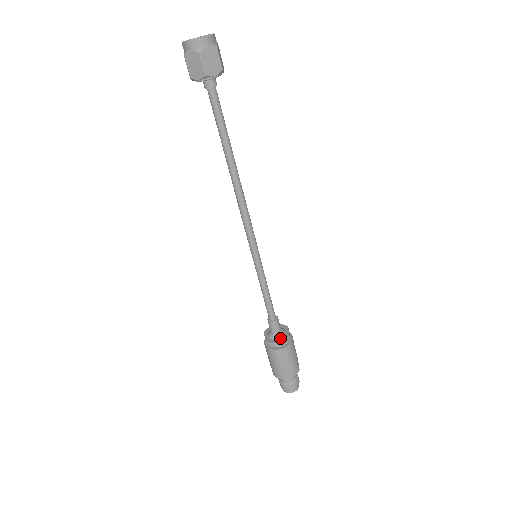
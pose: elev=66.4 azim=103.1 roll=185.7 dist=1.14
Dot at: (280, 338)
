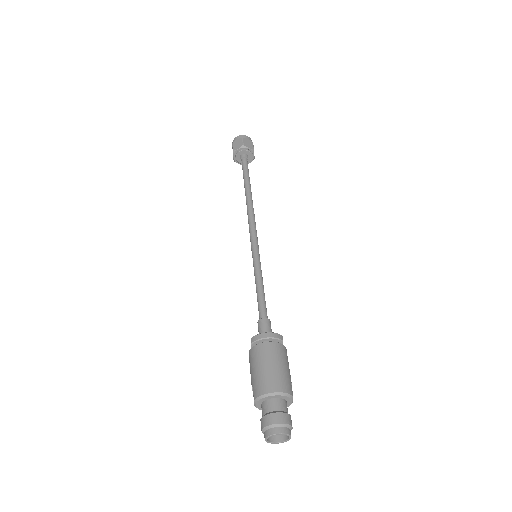
Dot at: occluded
